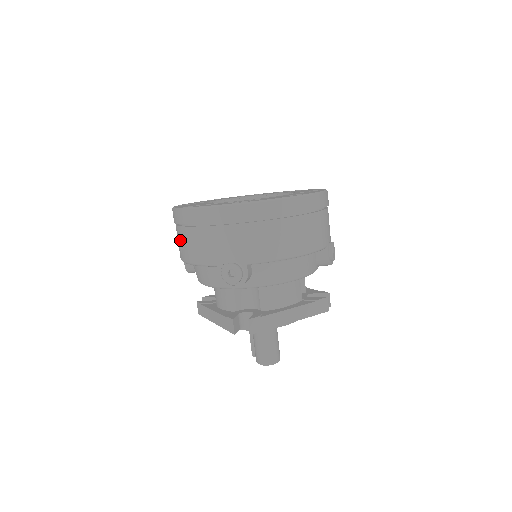
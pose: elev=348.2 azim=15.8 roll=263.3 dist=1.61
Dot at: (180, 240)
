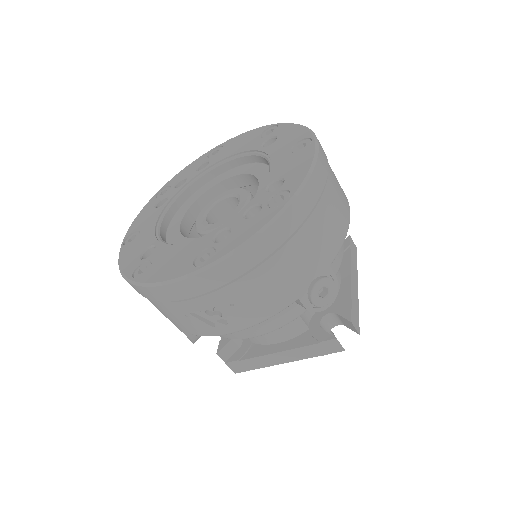
Dot at: (205, 314)
